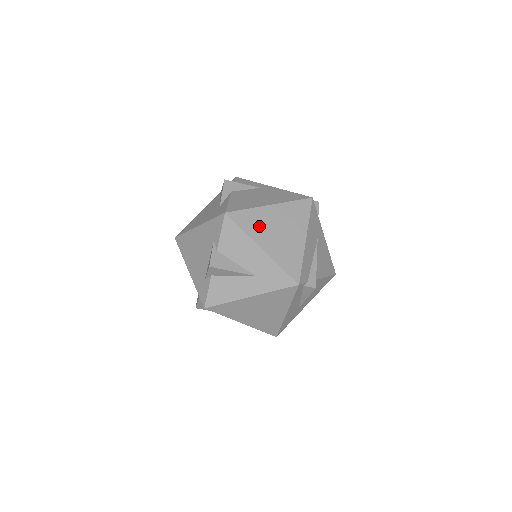
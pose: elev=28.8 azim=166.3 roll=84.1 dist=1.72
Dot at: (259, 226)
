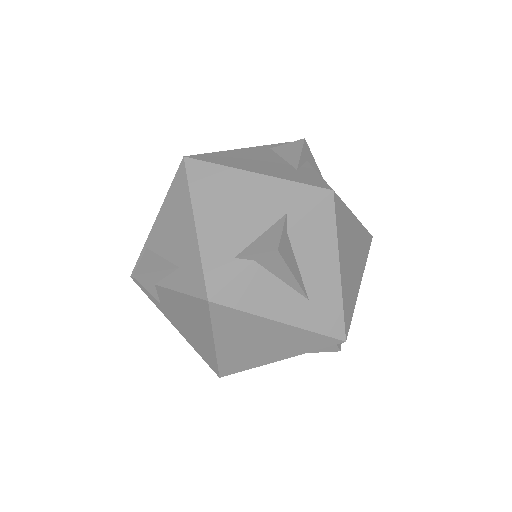
Dot at: (345, 236)
